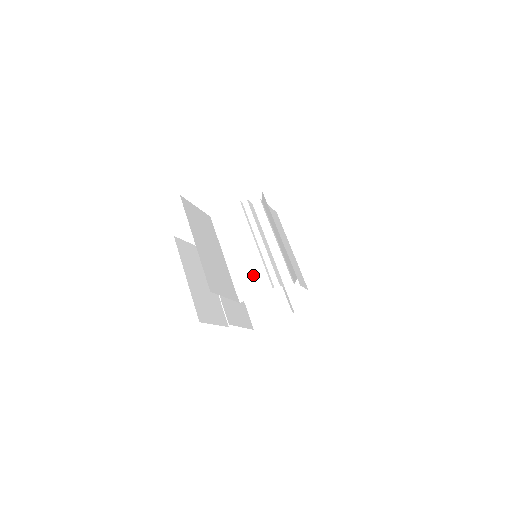
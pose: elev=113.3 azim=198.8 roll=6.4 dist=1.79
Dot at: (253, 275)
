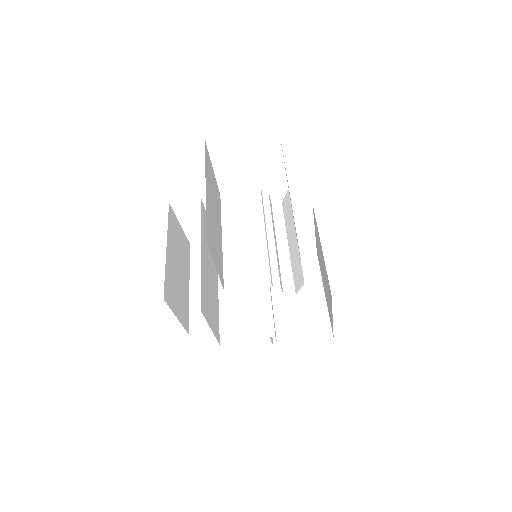
Dot at: (251, 265)
